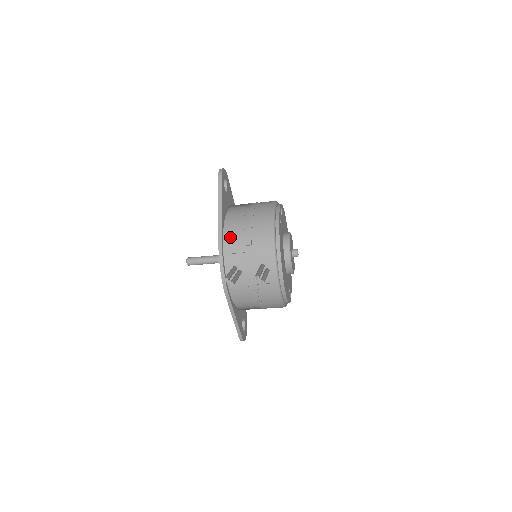
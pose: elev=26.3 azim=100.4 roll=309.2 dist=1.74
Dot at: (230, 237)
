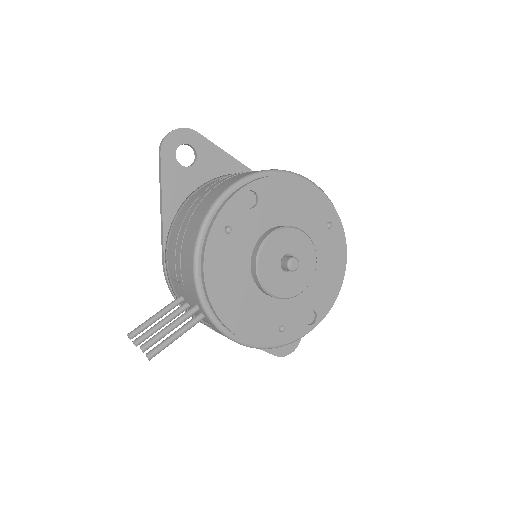
Dot at: (170, 253)
